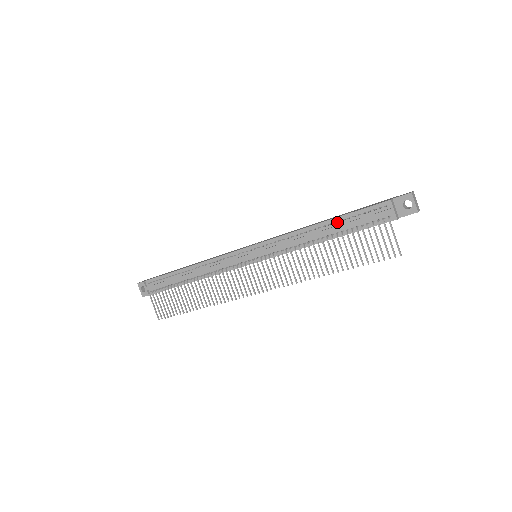
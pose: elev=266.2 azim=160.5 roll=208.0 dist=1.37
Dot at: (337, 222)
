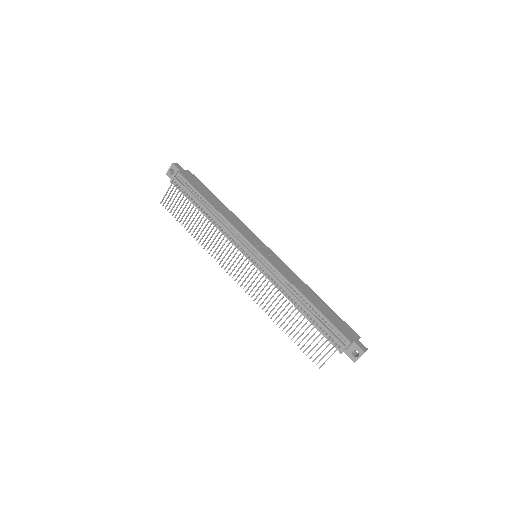
Dot at: (315, 311)
